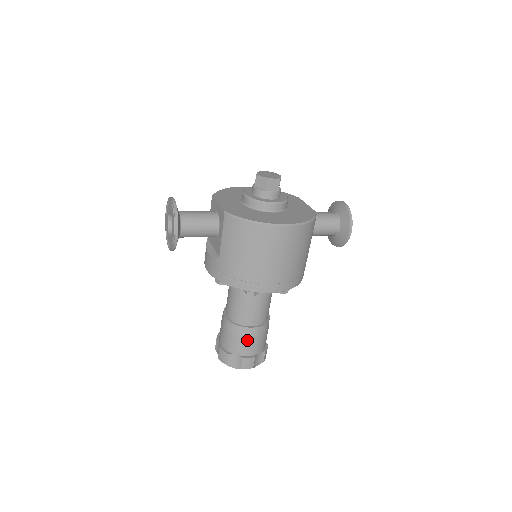
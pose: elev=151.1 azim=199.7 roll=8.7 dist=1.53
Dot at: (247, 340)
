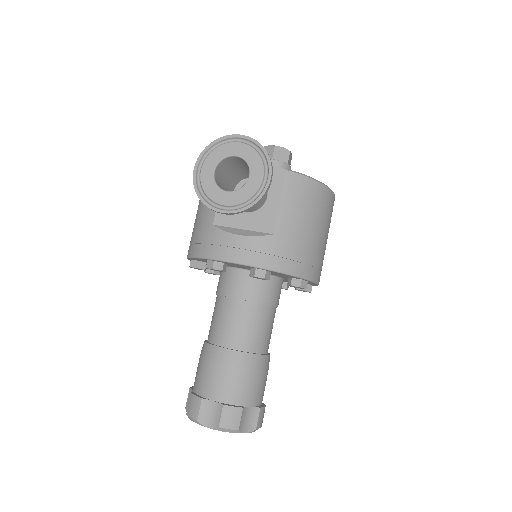
Dot at: (264, 376)
